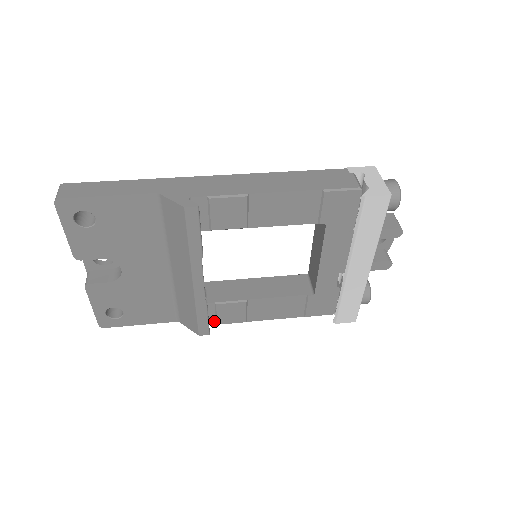
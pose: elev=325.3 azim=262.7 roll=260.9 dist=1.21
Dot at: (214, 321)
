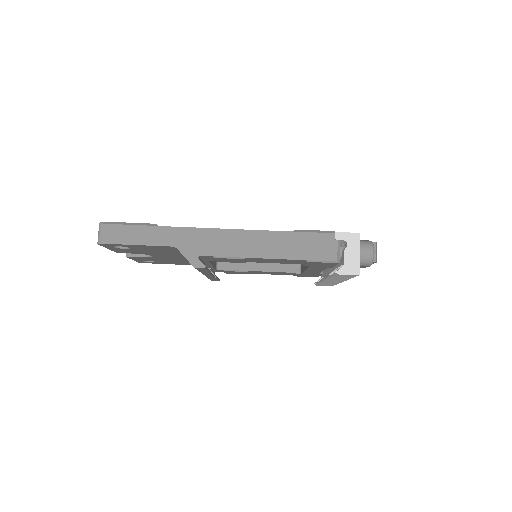
Dot at: (224, 272)
